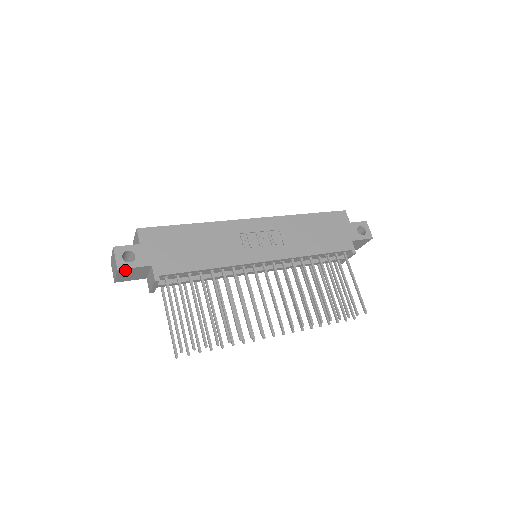
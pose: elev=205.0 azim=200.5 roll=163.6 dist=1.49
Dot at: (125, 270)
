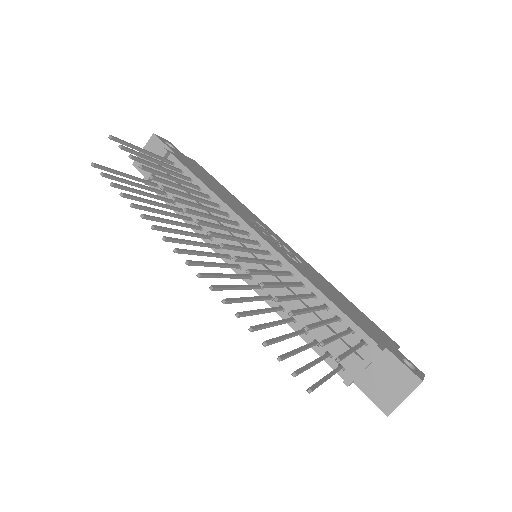
Dot at: (156, 142)
